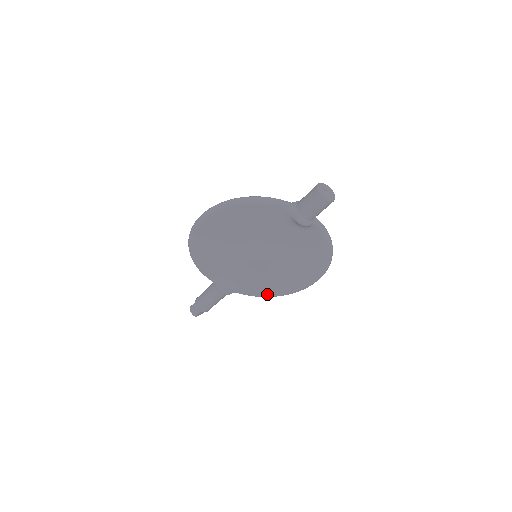
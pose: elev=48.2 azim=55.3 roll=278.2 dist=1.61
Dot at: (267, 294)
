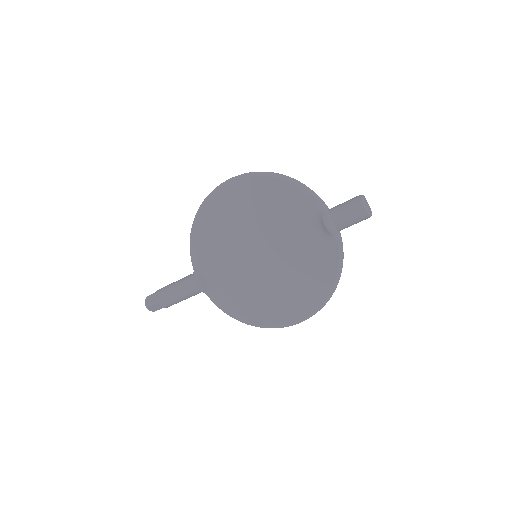
Dot at: (239, 314)
